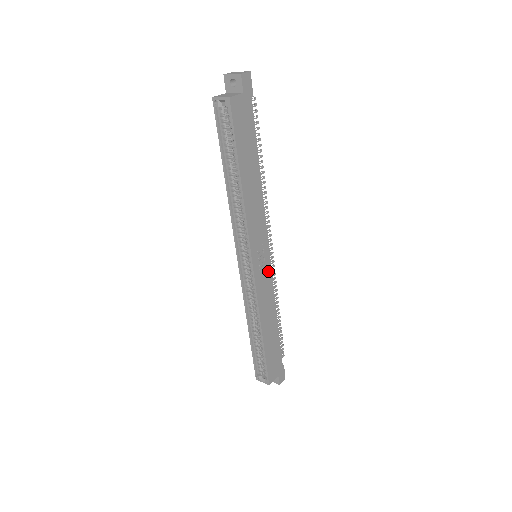
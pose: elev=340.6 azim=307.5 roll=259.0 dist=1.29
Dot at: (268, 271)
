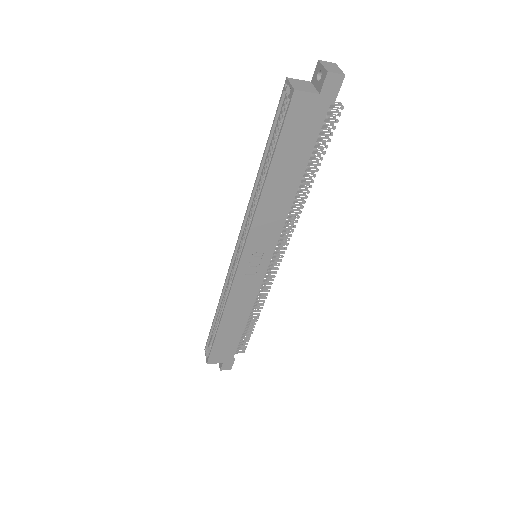
Dot at: (258, 277)
